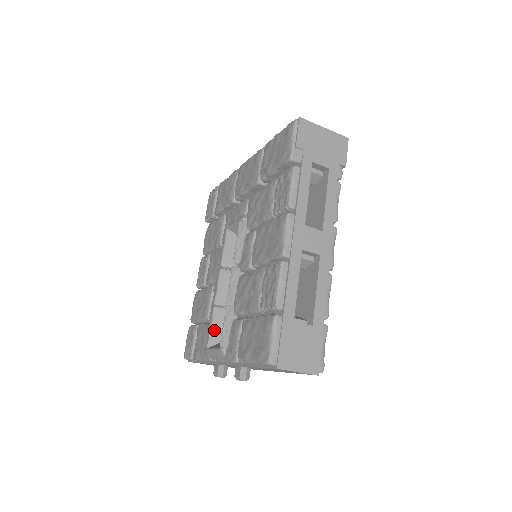
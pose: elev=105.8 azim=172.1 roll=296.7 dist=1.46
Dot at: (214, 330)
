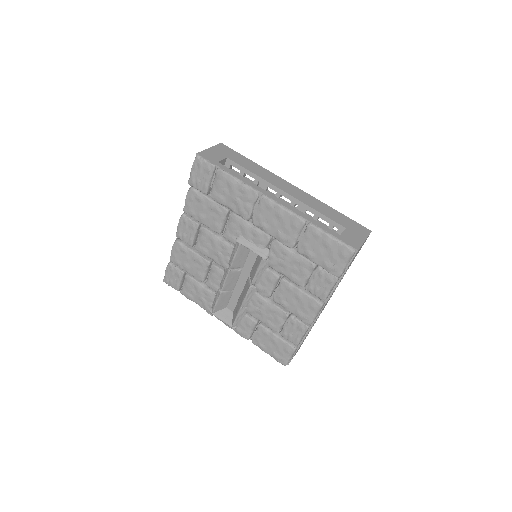
Dot at: (219, 304)
